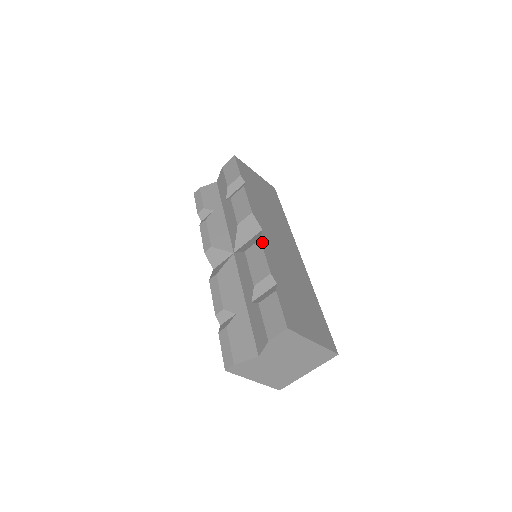
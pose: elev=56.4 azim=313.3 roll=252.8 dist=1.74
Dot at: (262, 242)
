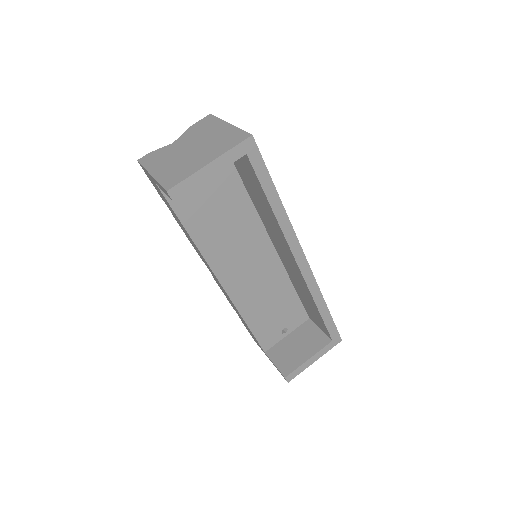
Dot at: occluded
